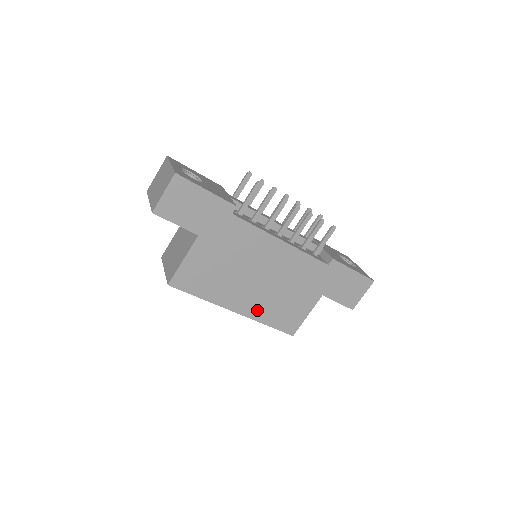
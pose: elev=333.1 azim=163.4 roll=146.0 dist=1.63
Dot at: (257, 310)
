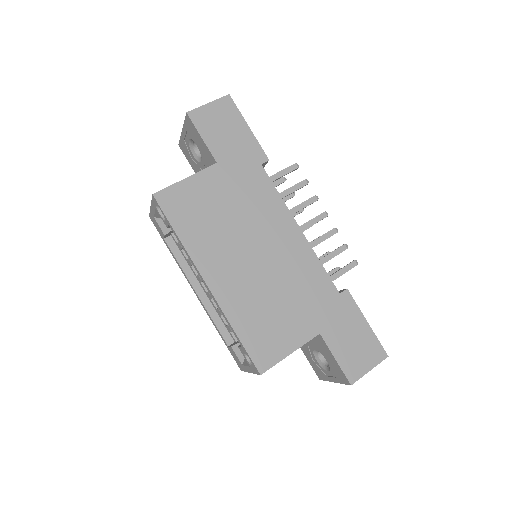
Dot at: (233, 299)
